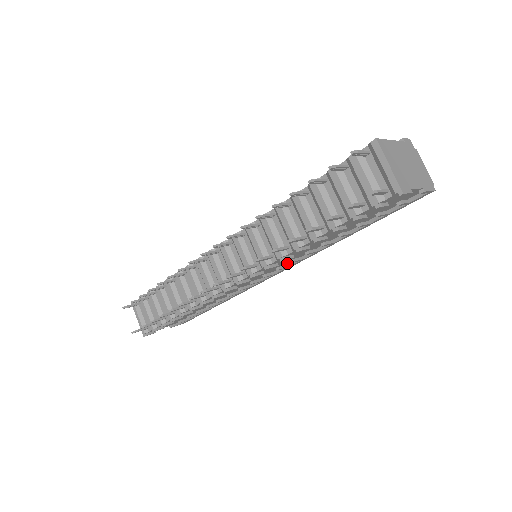
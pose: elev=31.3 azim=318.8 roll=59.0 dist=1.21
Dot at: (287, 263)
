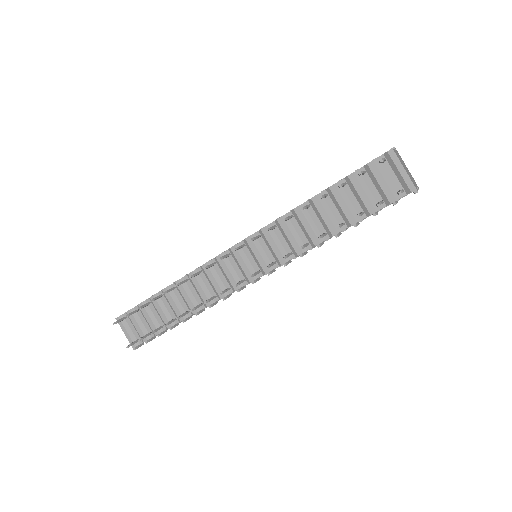
Dot at: occluded
